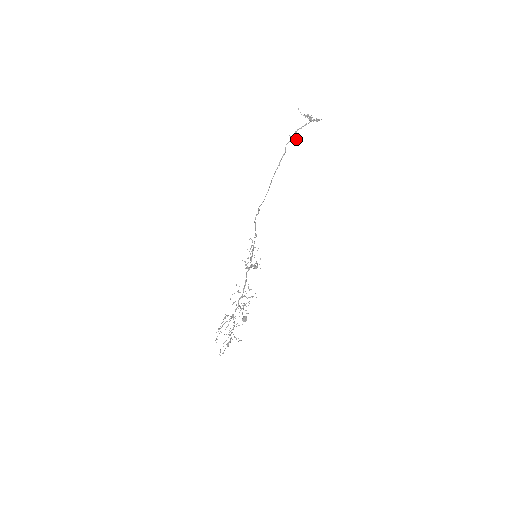
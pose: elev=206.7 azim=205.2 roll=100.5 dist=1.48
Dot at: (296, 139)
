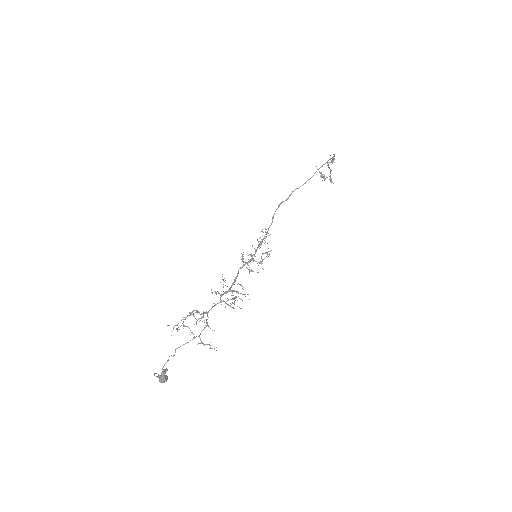
Dot at: occluded
